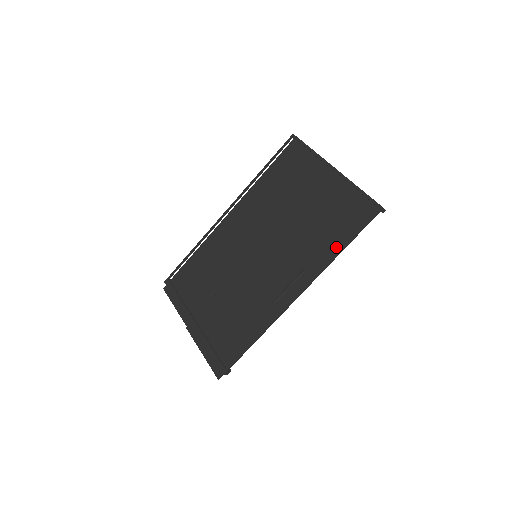
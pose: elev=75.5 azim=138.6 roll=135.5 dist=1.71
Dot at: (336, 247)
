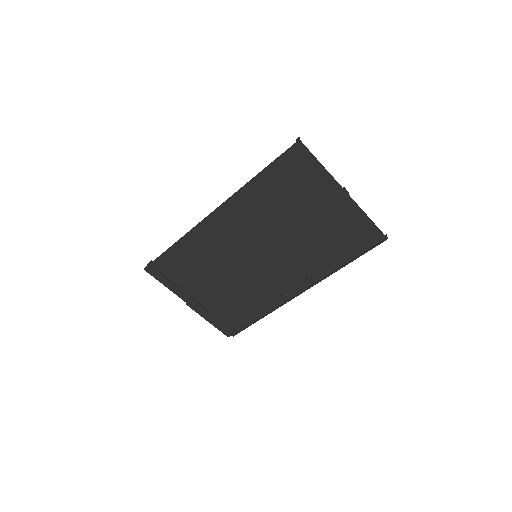
Dot at: (339, 261)
